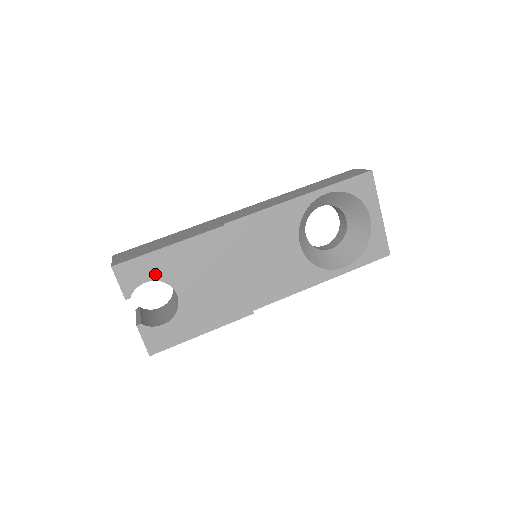
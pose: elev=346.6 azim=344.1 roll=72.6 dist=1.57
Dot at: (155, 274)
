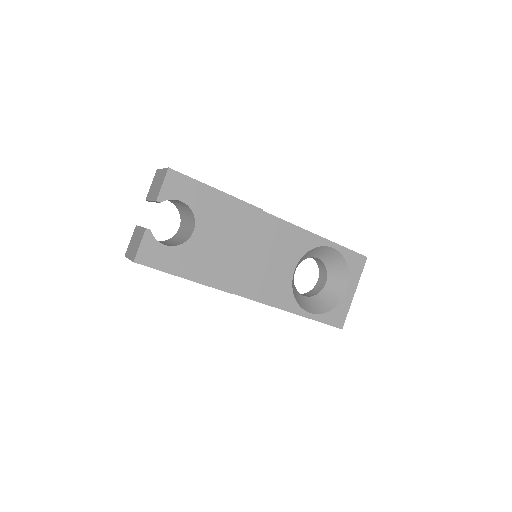
Dot at: (192, 201)
